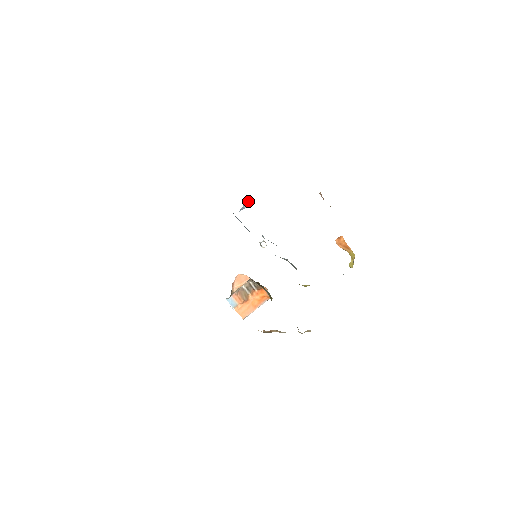
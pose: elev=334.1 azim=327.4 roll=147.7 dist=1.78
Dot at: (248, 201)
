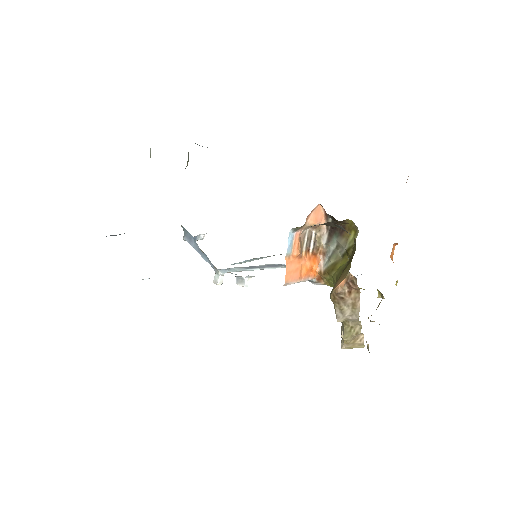
Dot at: occluded
